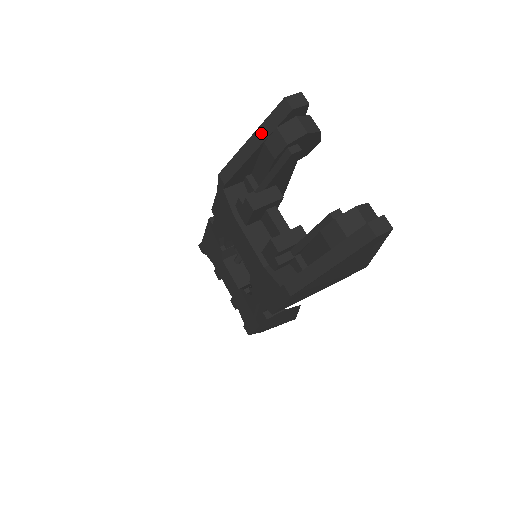
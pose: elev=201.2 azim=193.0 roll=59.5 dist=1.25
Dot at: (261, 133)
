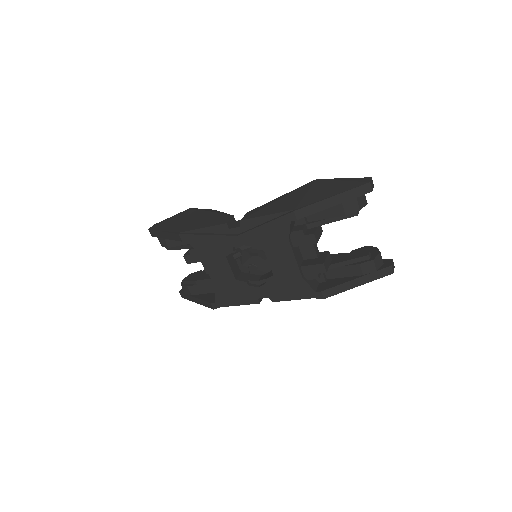
Dot at: (343, 197)
